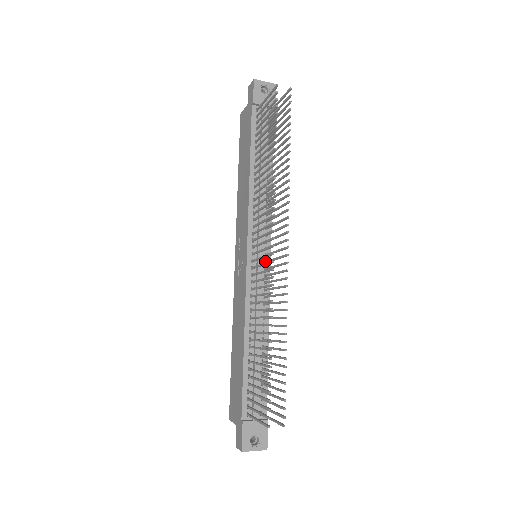
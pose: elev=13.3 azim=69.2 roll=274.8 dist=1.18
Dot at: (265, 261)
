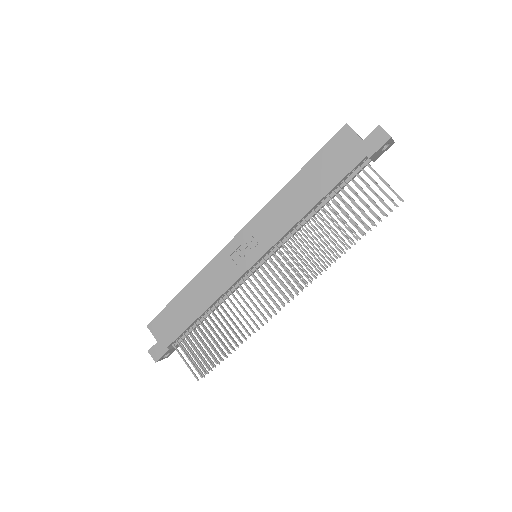
Dot at: (260, 267)
